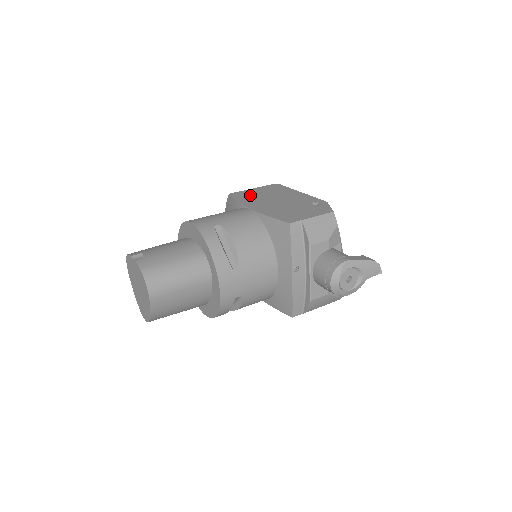
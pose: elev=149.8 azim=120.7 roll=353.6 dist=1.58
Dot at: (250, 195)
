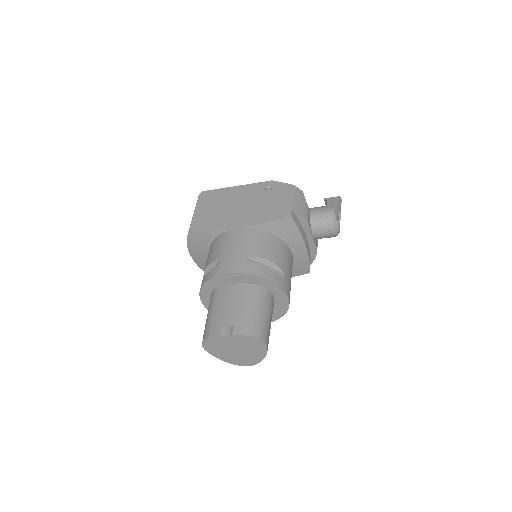
Dot at: (209, 217)
